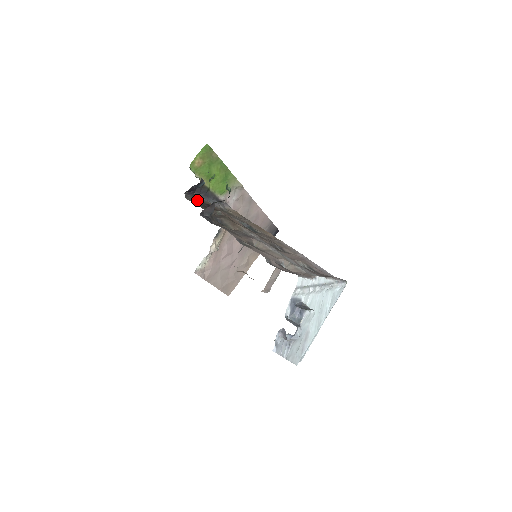
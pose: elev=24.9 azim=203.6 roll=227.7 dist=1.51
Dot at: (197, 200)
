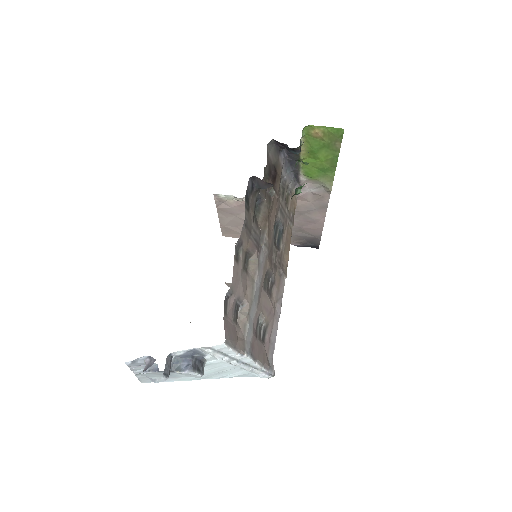
Dot at: (274, 158)
